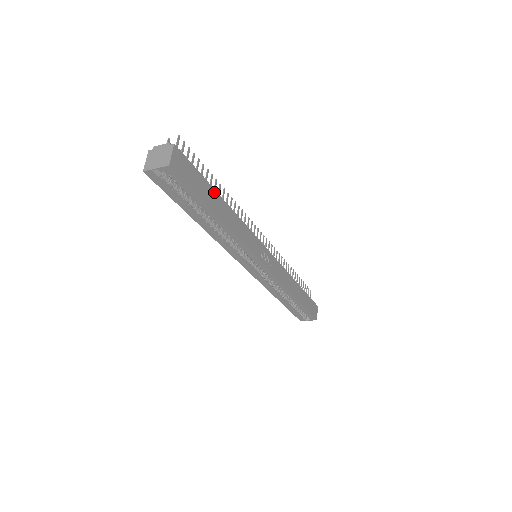
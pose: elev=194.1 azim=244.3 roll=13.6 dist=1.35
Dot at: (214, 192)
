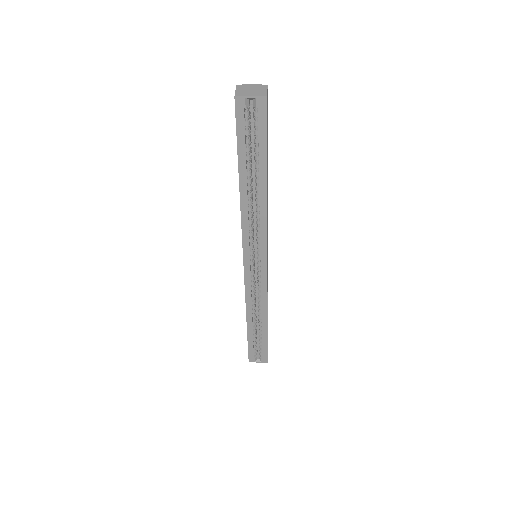
Dot at: occluded
